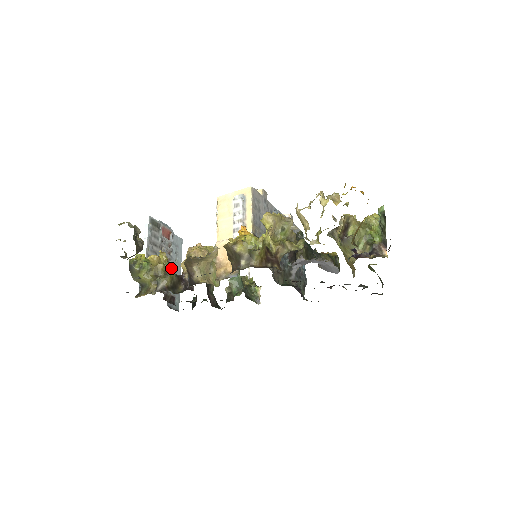
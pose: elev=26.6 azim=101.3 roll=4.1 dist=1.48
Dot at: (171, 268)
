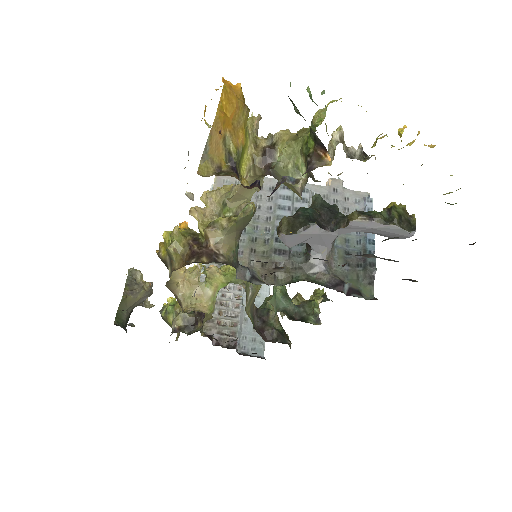
Dot at: occluded
